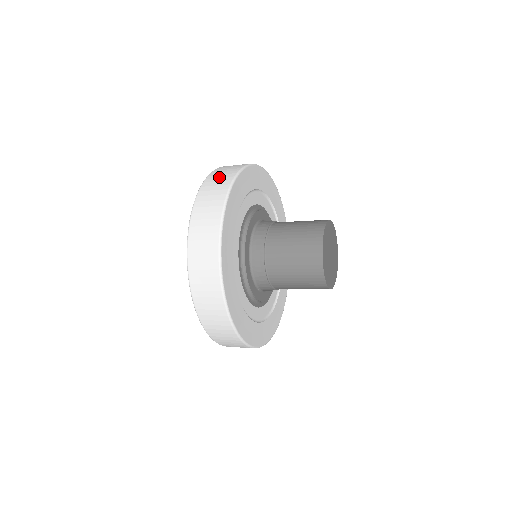
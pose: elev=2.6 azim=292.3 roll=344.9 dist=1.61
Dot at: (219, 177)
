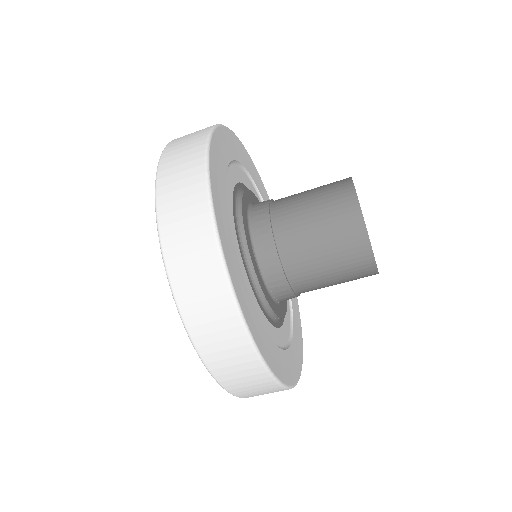
Dot at: occluded
